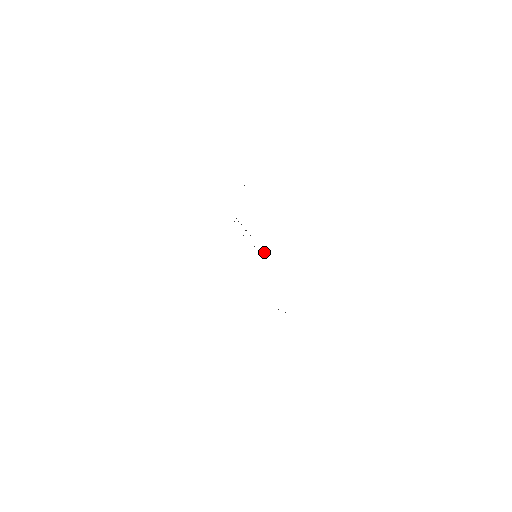
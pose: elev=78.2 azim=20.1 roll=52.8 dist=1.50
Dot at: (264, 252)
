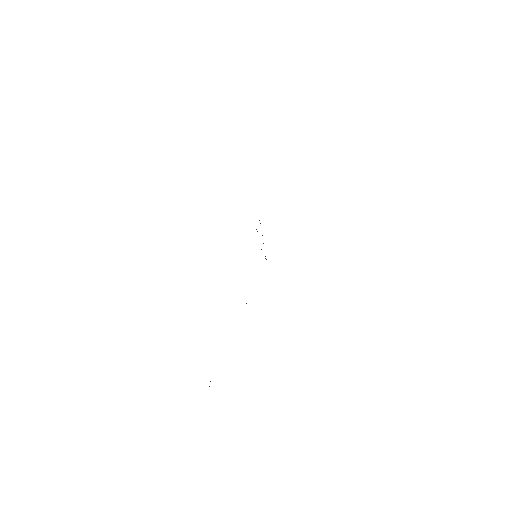
Dot at: occluded
